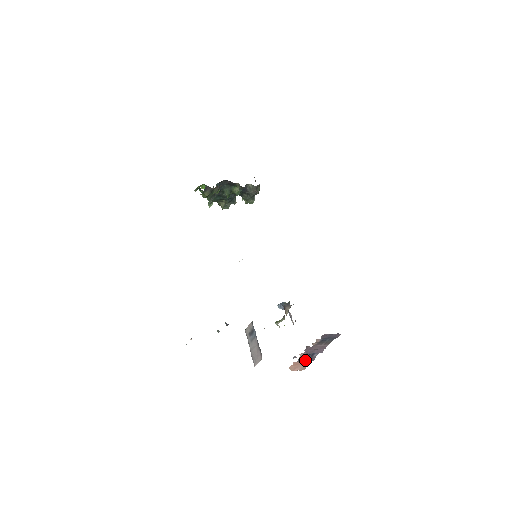
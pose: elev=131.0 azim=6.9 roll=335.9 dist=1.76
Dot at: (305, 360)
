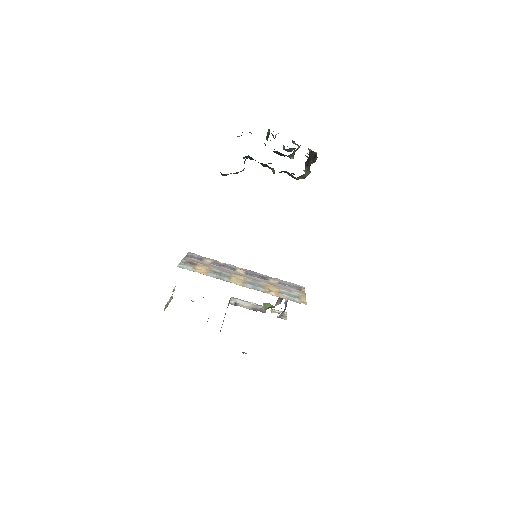
Dot at: occluded
